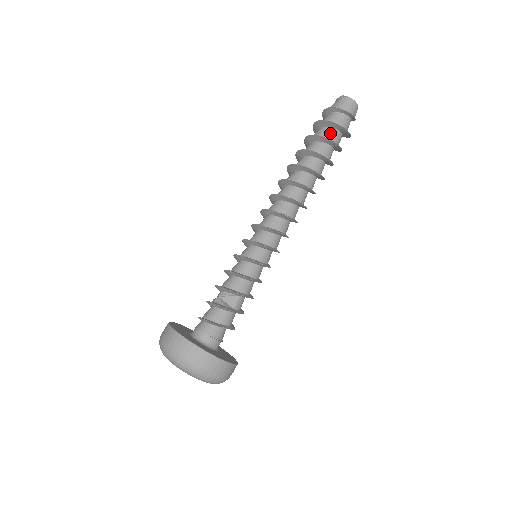
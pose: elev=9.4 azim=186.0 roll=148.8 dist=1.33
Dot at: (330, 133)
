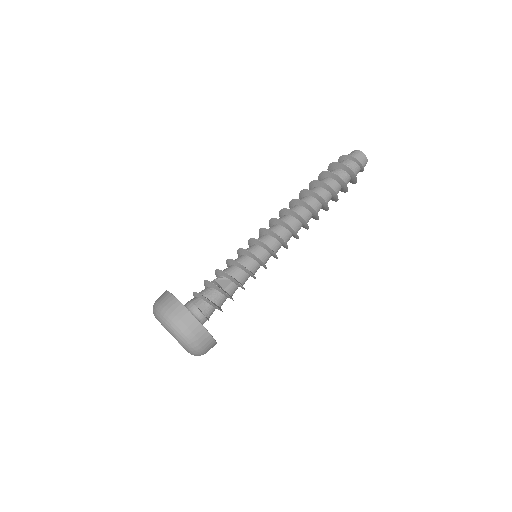
Dot at: (338, 172)
